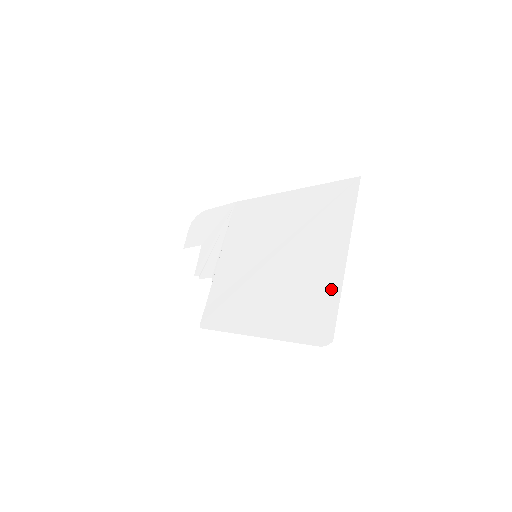
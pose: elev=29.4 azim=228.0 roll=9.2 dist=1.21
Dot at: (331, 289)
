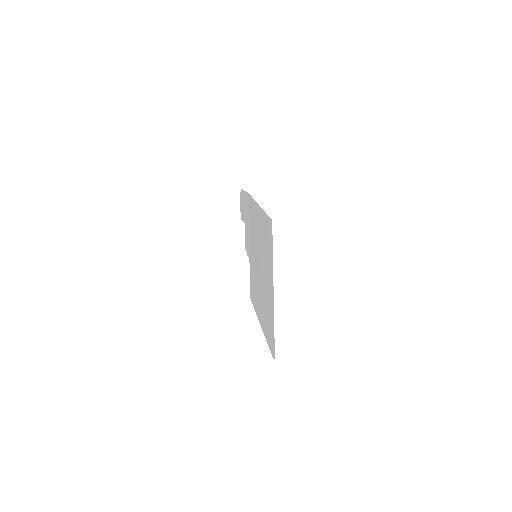
Dot at: (272, 316)
